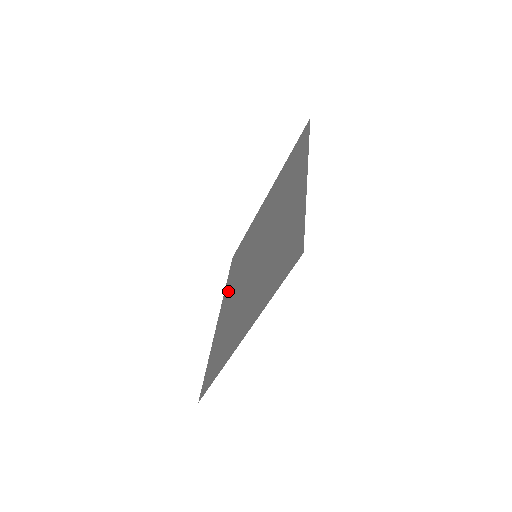
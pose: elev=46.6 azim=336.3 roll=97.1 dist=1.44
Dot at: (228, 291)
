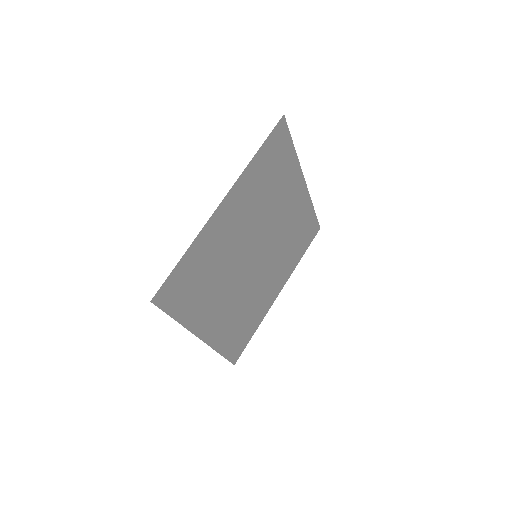
Dot at: (285, 270)
